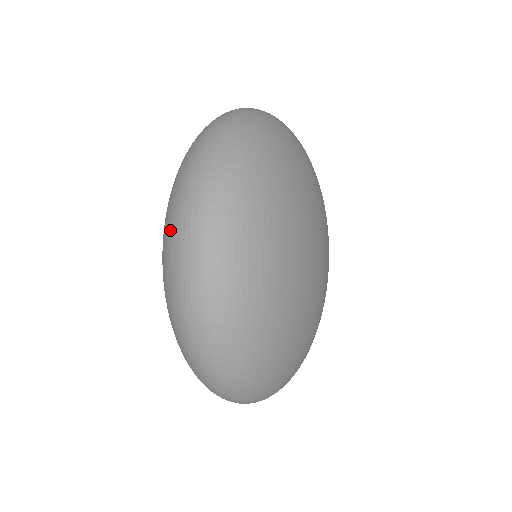
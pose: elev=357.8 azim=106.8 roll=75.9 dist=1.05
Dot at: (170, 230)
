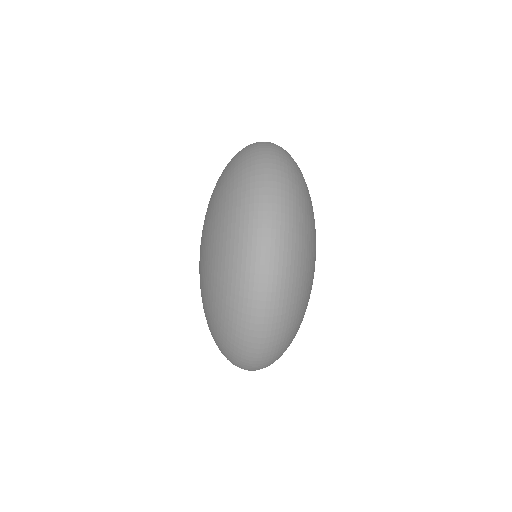
Dot at: (241, 199)
